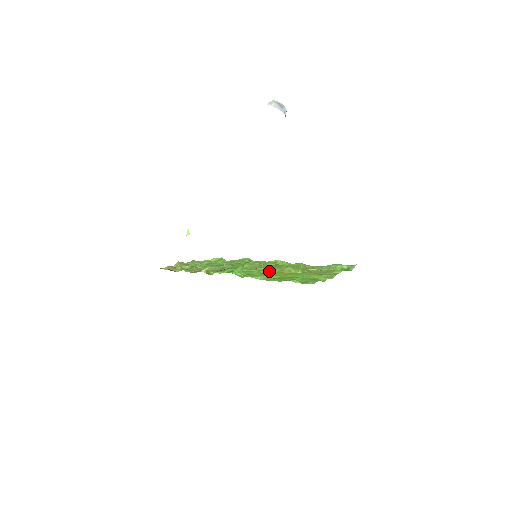
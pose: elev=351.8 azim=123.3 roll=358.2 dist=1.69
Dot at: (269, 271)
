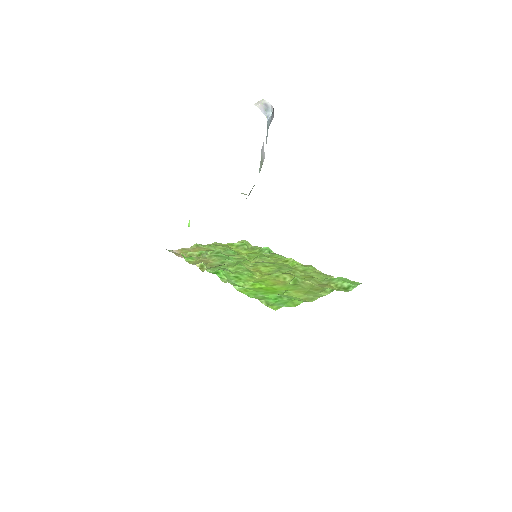
Dot at: (265, 275)
